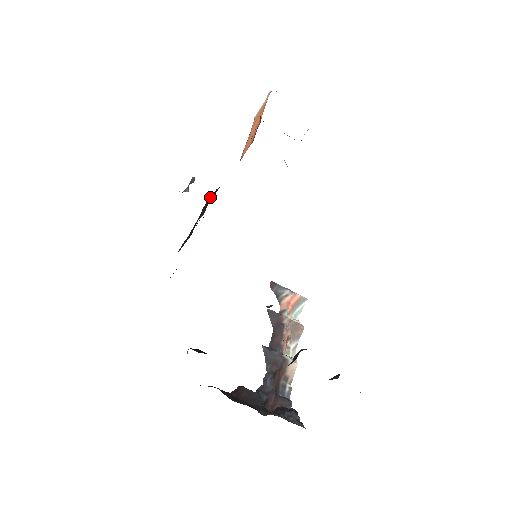
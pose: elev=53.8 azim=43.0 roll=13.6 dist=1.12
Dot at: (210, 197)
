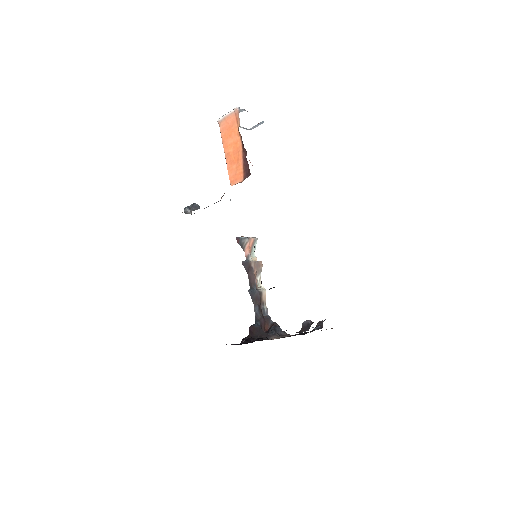
Dot at: occluded
